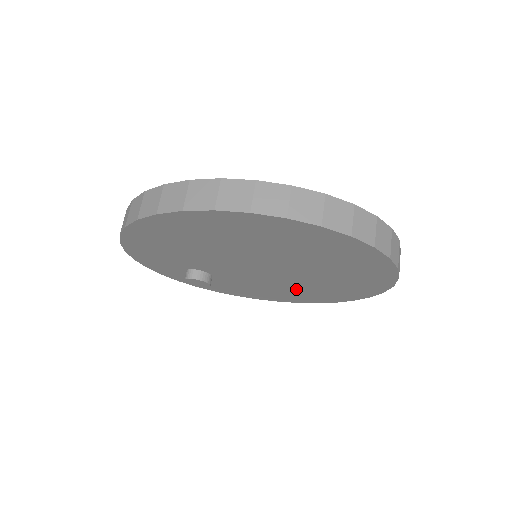
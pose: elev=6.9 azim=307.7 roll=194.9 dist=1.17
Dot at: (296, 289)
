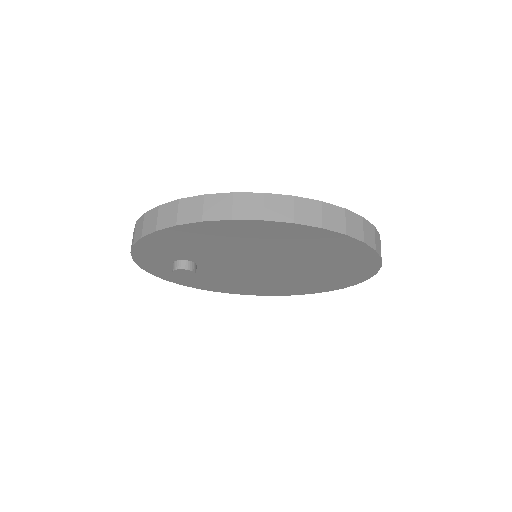
Dot at: (257, 284)
